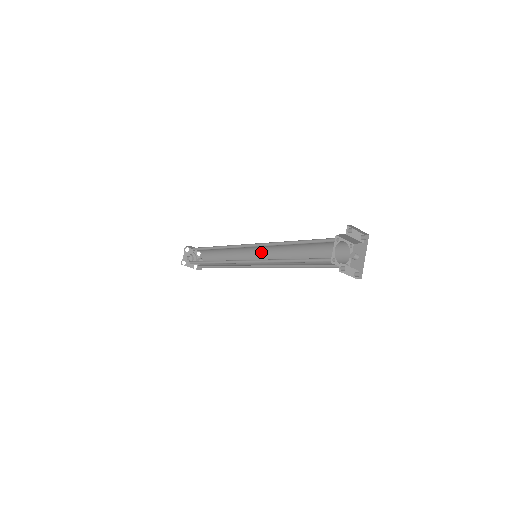
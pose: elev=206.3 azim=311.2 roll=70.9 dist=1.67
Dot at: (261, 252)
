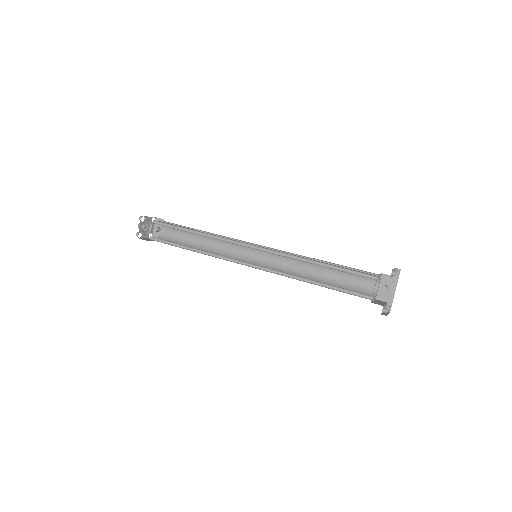
Dot at: occluded
